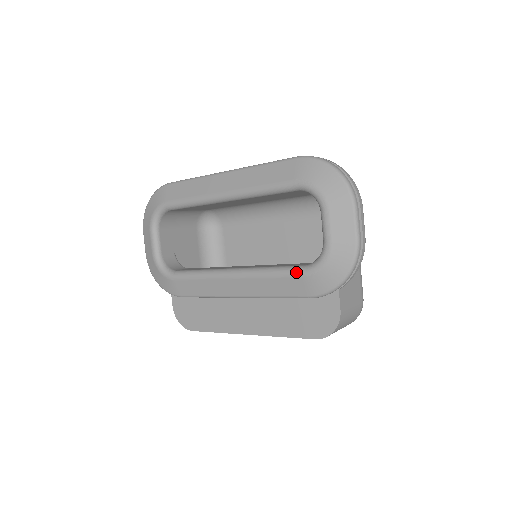
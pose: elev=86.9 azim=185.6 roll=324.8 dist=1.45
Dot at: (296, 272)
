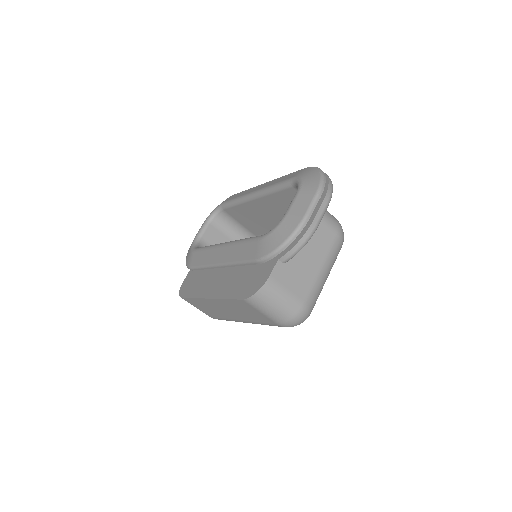
Dot at: (257, 237)
